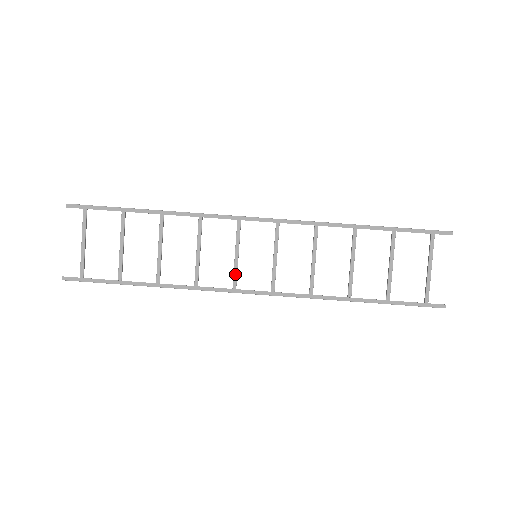
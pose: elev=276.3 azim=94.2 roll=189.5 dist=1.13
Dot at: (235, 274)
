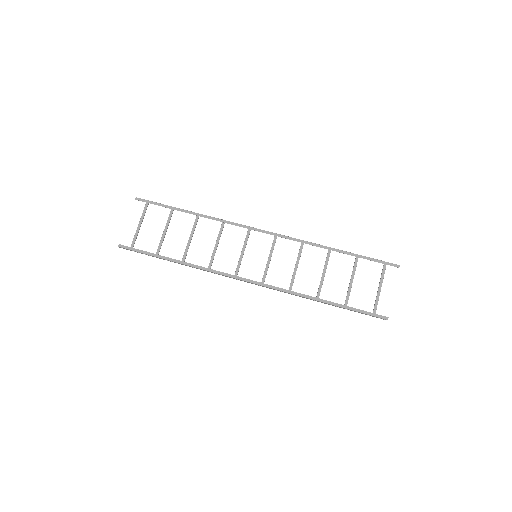
Dot at: (238, 265)
